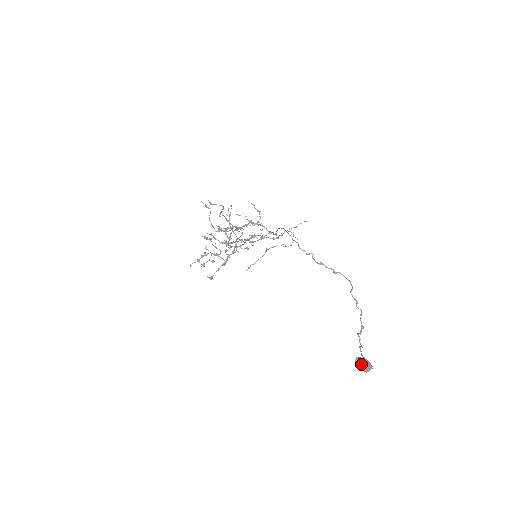
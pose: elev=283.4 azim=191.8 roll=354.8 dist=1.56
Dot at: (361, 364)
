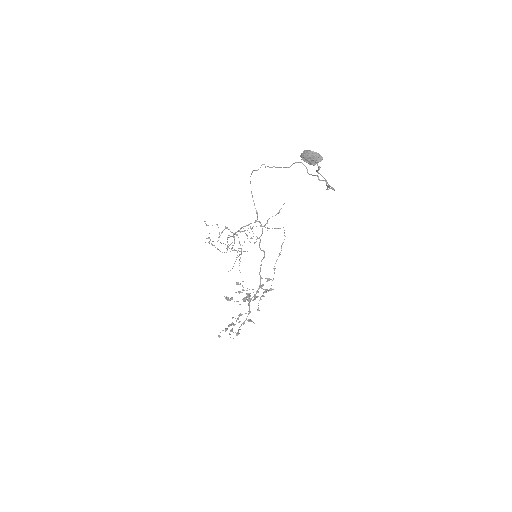
Dot at: (303, 151)
